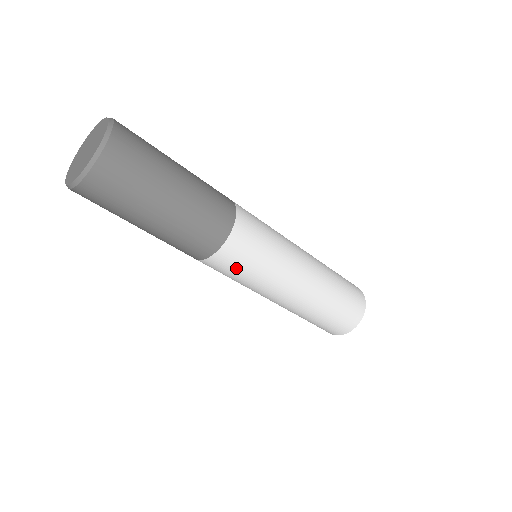
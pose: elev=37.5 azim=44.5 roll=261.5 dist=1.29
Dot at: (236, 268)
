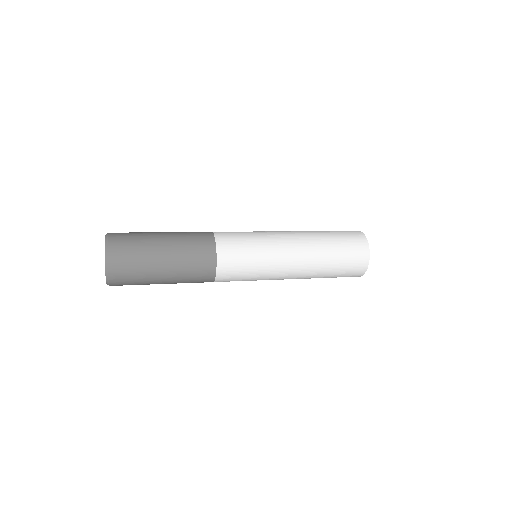
Dot at: (238, 276)
